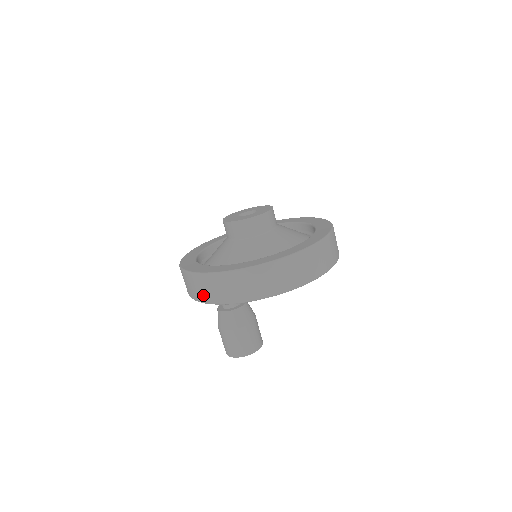
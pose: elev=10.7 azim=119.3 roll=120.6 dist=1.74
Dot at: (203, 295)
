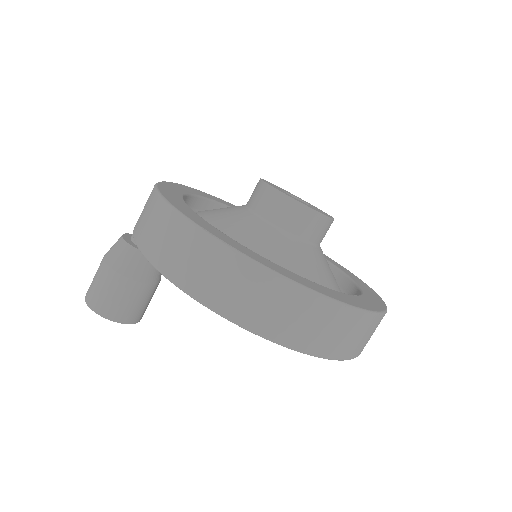
Dot at: occluded
